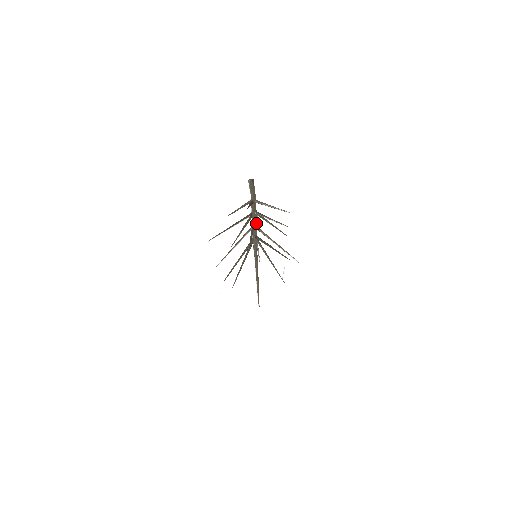
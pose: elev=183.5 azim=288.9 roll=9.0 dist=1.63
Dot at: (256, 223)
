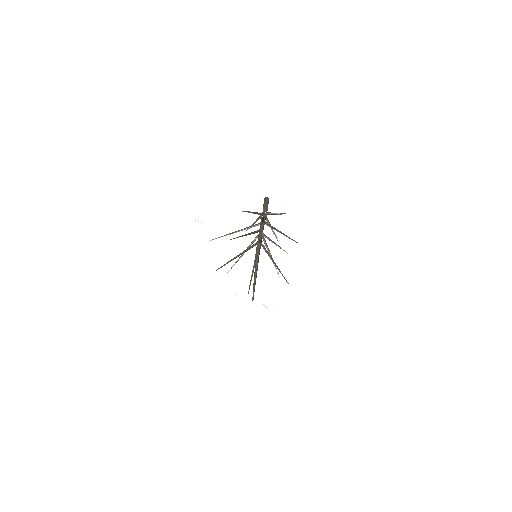
Dot at: occluded
